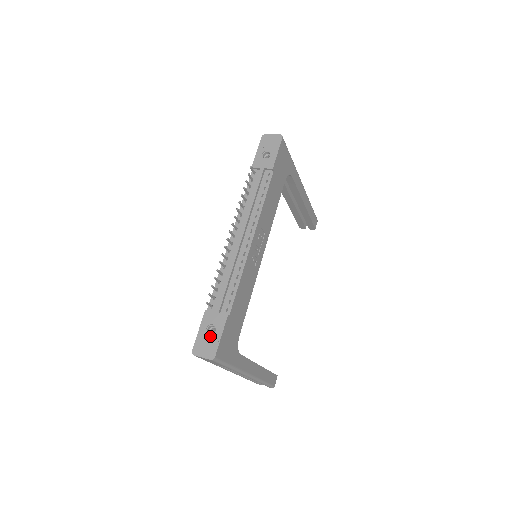
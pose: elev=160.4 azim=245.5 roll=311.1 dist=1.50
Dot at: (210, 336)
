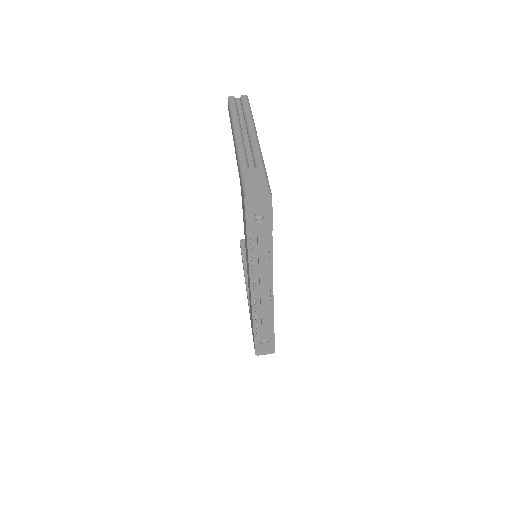
Dot at: (266, 345)
